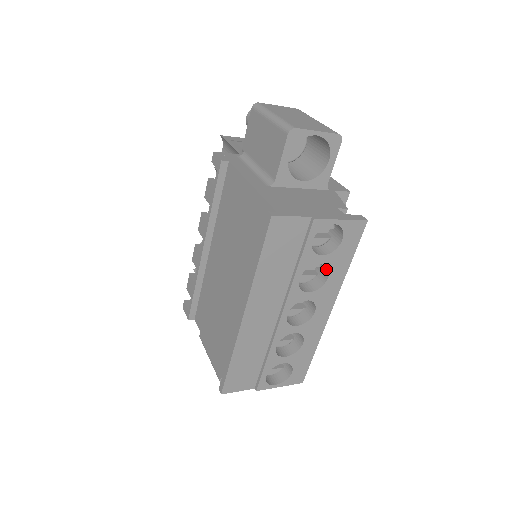
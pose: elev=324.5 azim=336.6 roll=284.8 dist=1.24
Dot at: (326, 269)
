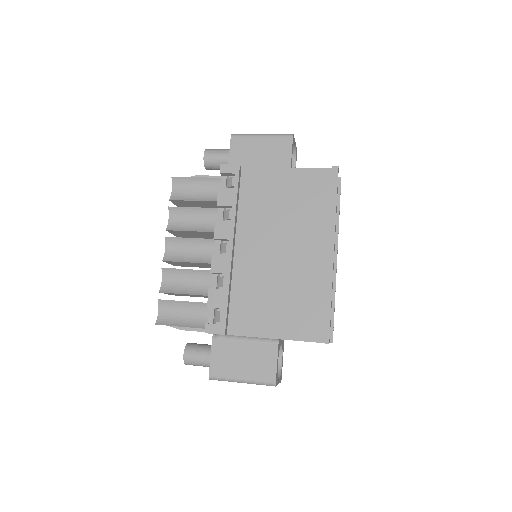
Dot at: occluded
